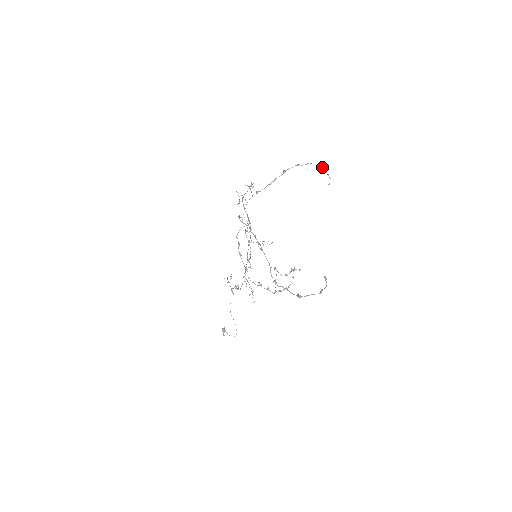
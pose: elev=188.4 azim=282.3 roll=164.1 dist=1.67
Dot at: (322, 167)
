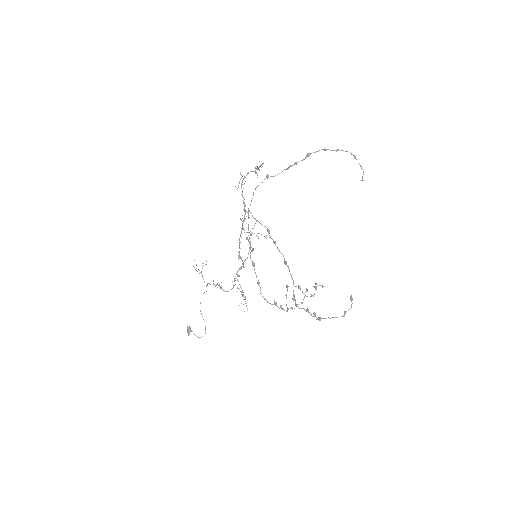
Dot at: occluded
